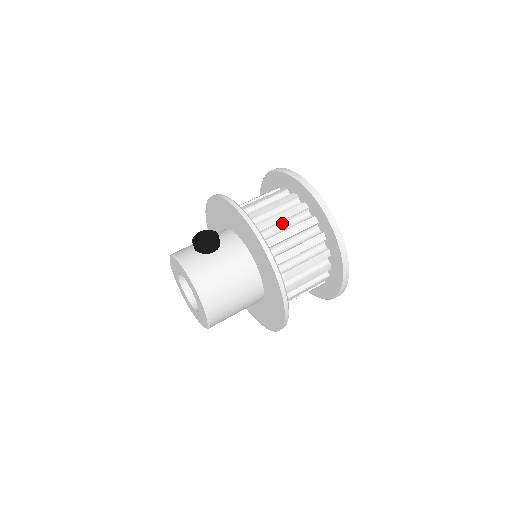
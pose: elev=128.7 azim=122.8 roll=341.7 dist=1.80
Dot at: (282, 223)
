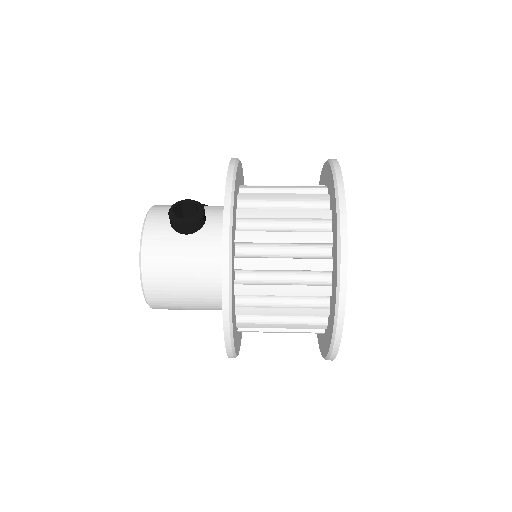
Dot at: (284, 245)
